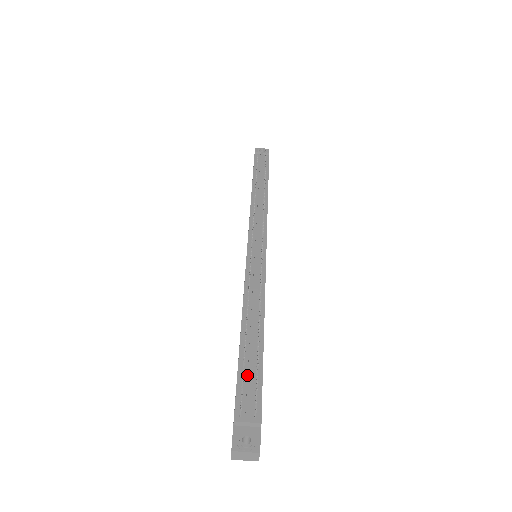
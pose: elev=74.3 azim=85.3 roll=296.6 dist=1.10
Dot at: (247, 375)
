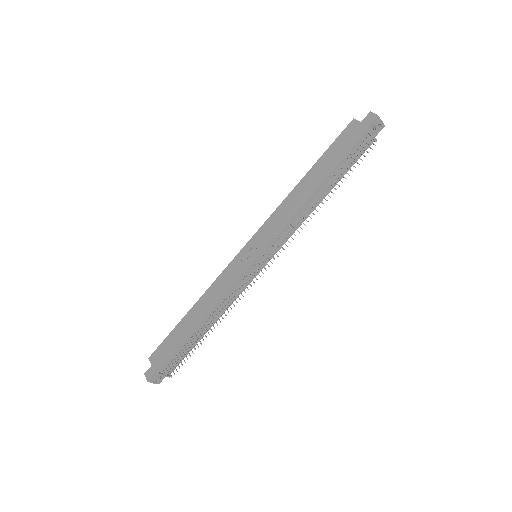
Dot at: (181, 352)
